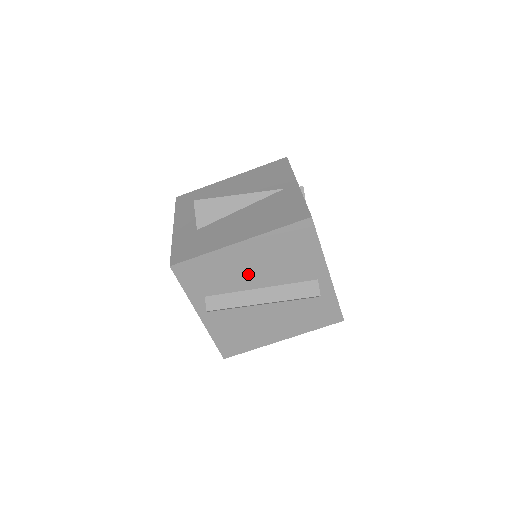
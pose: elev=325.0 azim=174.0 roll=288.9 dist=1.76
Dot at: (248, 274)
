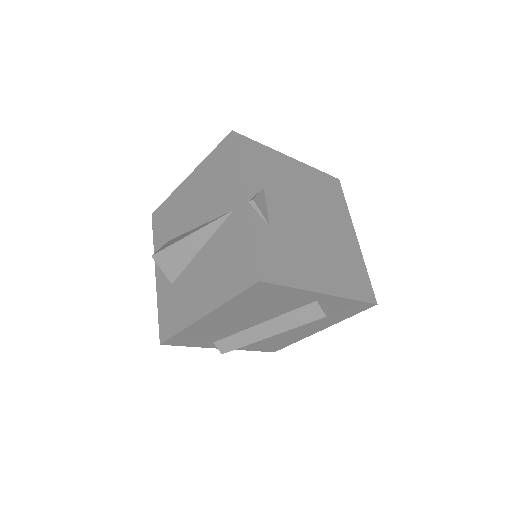
Dot at: (237, 323)
